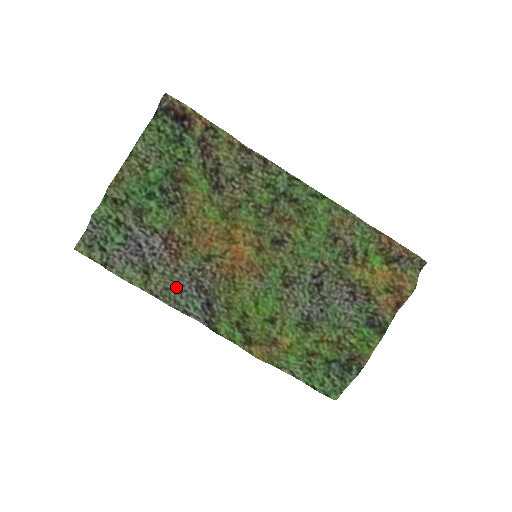
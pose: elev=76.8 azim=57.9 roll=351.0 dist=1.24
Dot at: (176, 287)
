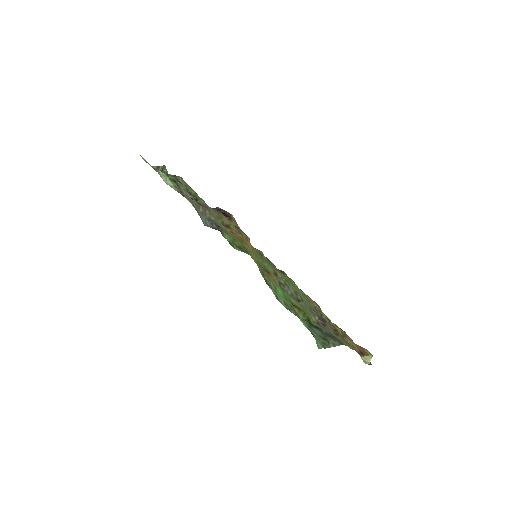
Dot at: (197, 209)
